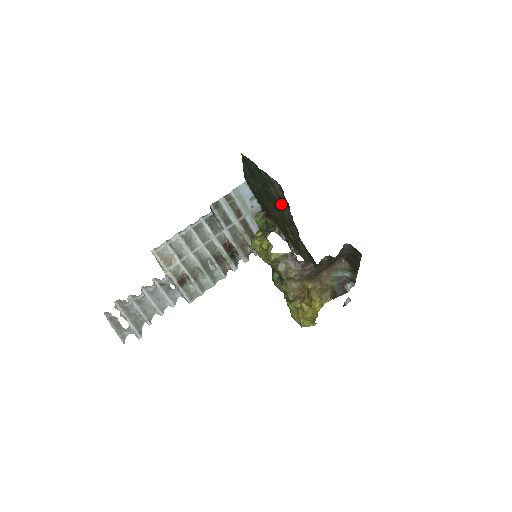
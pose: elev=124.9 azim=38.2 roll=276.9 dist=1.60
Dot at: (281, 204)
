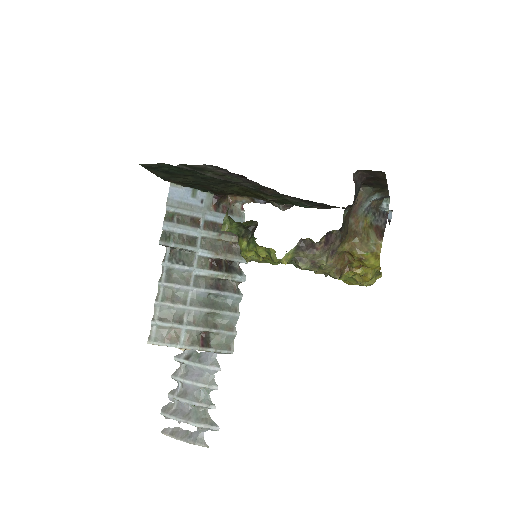
Dot at: (232, 180)
